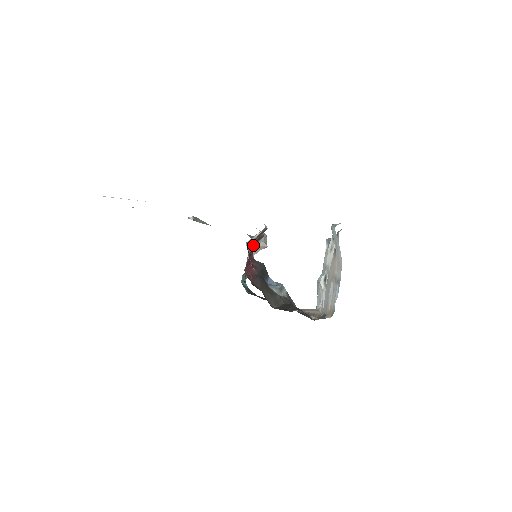
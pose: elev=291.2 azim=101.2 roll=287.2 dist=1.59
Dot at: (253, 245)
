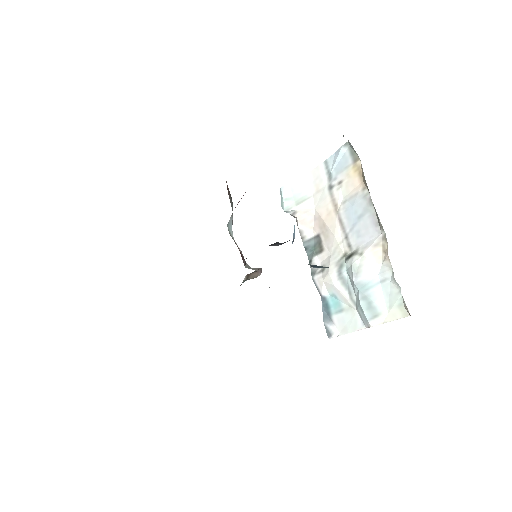
Dot at: occluded
